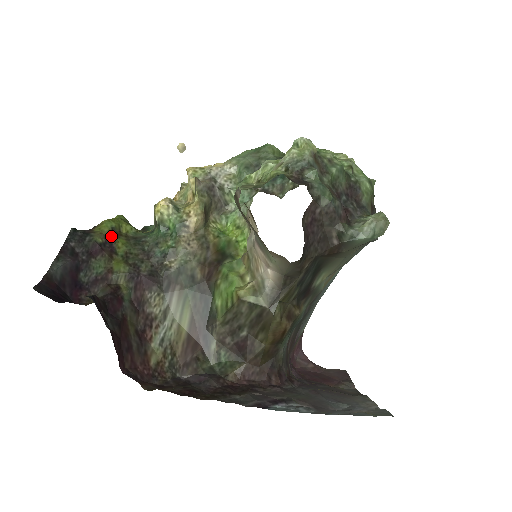
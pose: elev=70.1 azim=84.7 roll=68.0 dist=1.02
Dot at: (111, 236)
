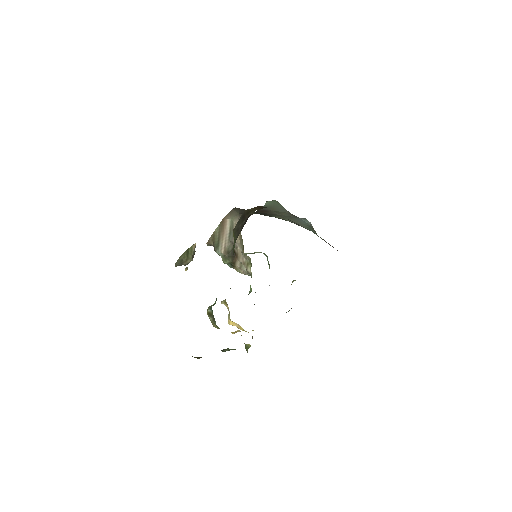
Dot at: occluded
